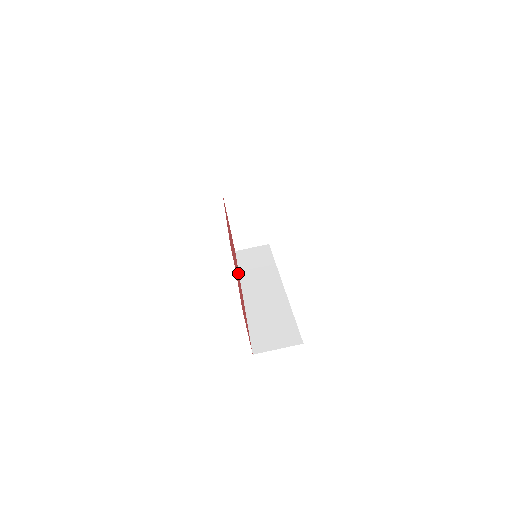
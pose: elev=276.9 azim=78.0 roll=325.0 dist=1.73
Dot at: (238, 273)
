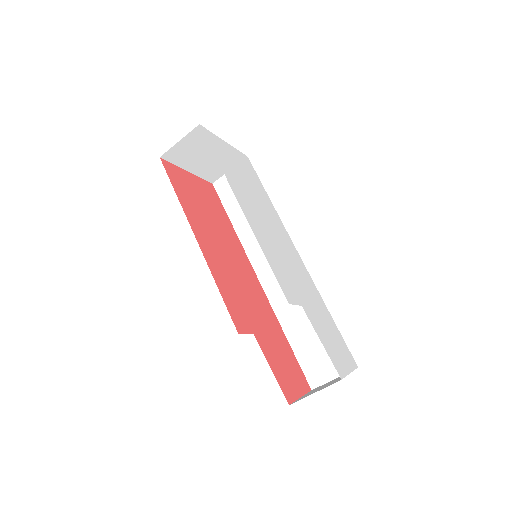
Dot at: (241, 255)
